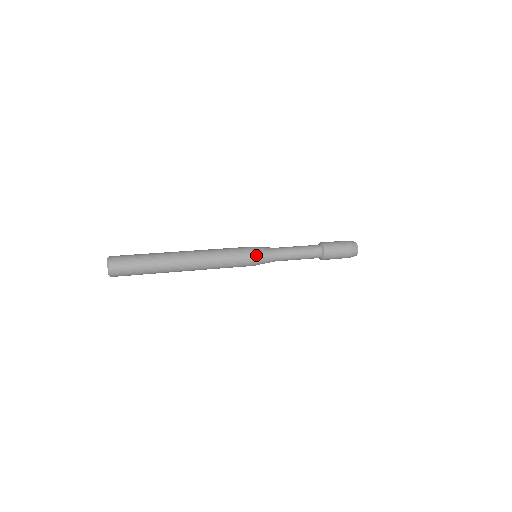
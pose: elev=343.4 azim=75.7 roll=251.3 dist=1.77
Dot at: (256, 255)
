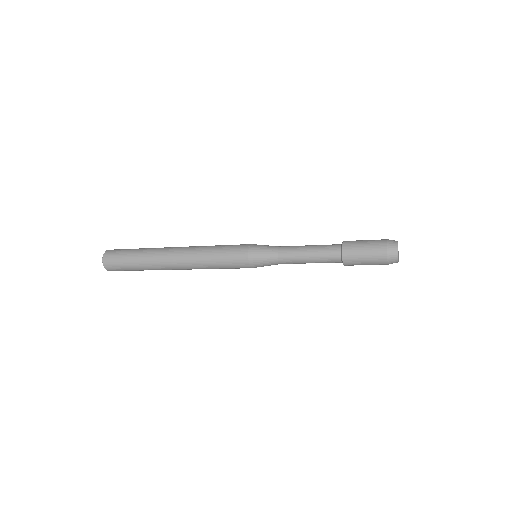
Dot at: (251, 246)
